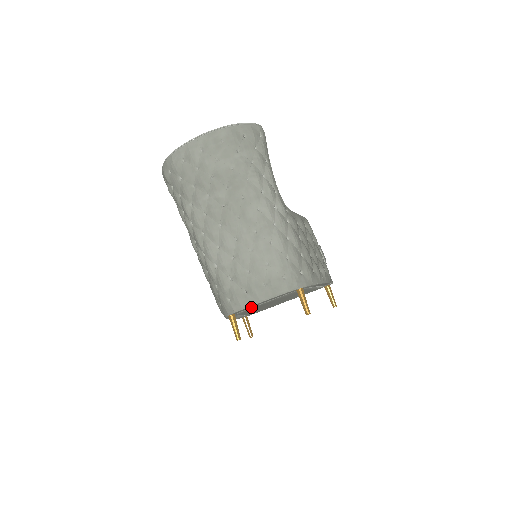
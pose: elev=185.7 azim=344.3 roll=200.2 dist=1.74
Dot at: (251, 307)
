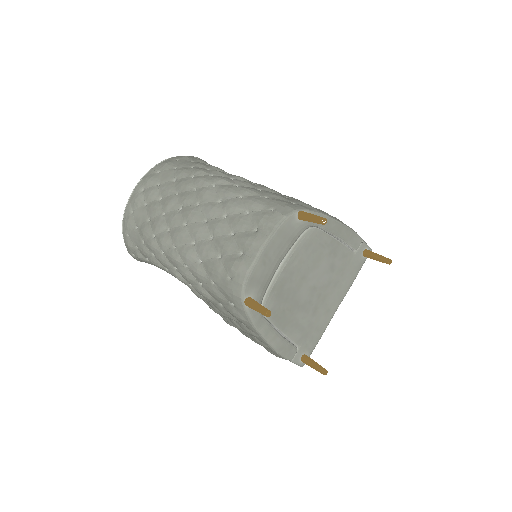
Dot at: (270, 286)
